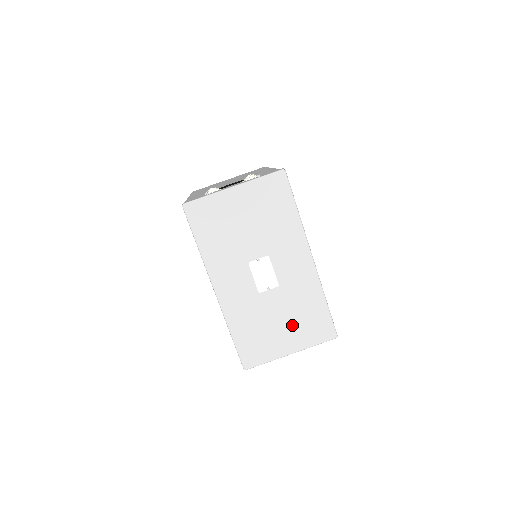
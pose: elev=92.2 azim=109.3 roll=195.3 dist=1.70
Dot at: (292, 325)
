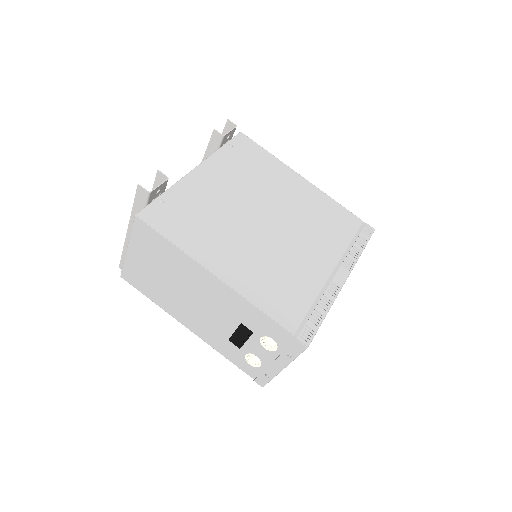
Dot at: occluded
